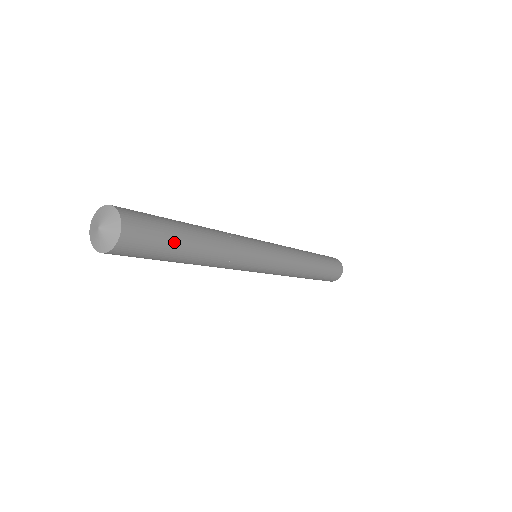
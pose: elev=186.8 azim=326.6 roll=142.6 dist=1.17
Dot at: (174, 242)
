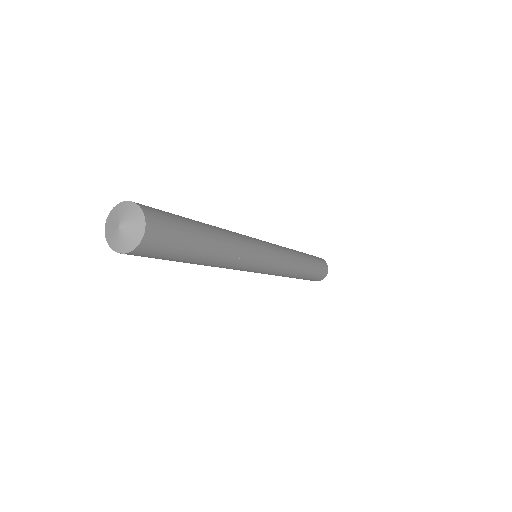
Dot at: (184, 255)
